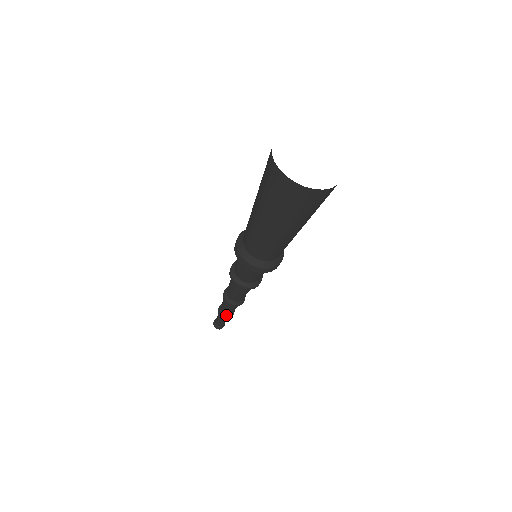
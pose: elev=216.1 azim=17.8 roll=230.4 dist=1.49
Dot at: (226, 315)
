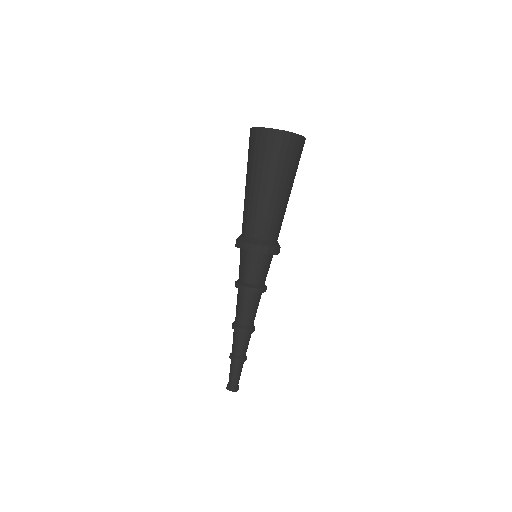
Dot at: (243, 357)
